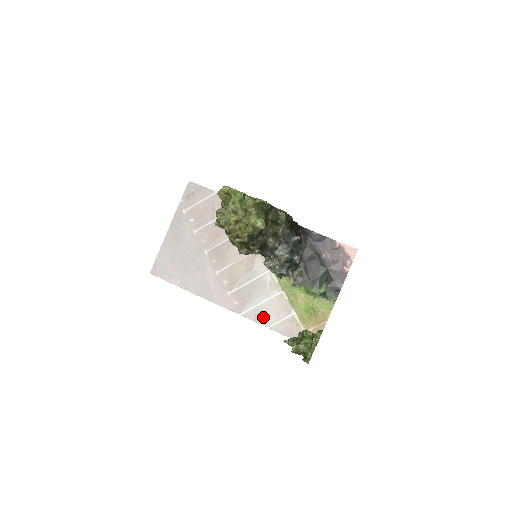
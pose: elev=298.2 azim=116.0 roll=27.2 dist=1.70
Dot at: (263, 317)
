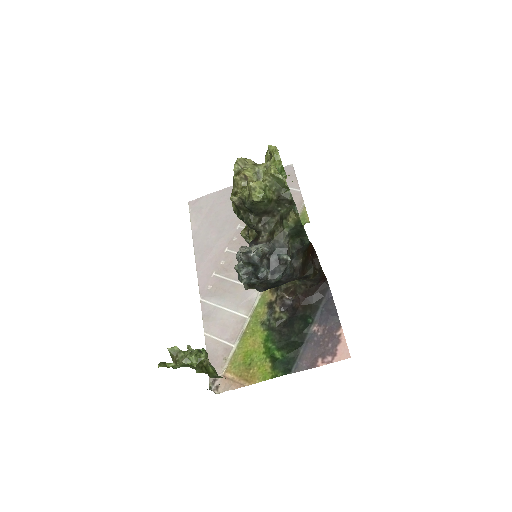
Dot at: (212, 320)
